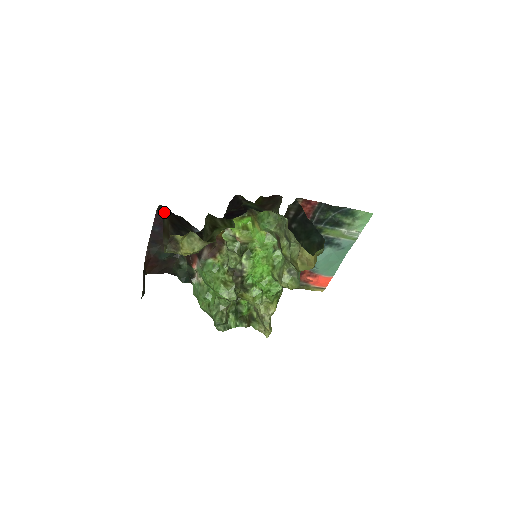
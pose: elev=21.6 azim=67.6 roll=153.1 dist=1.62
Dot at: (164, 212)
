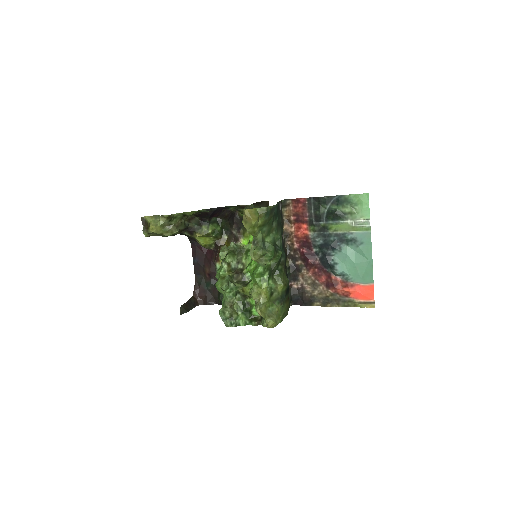
Dot at: occluded
